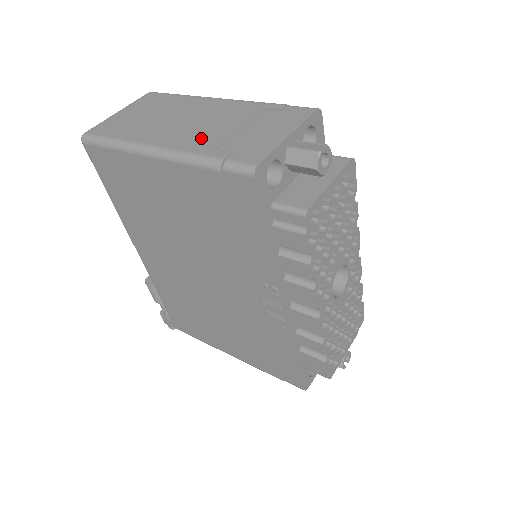
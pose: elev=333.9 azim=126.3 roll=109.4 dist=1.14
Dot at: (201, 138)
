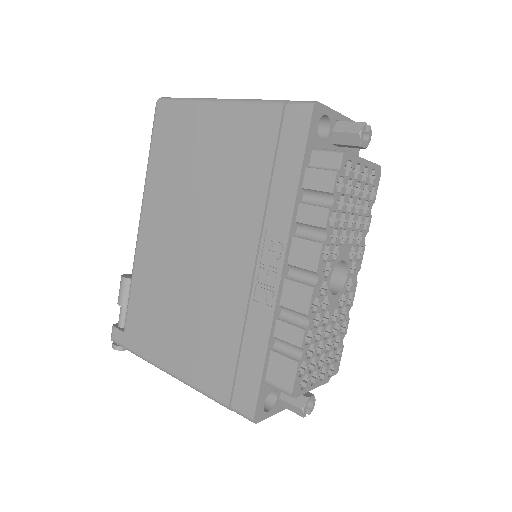
Dot at: occluded
